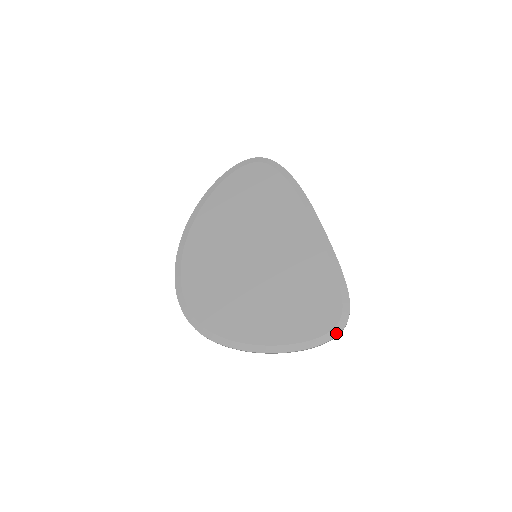
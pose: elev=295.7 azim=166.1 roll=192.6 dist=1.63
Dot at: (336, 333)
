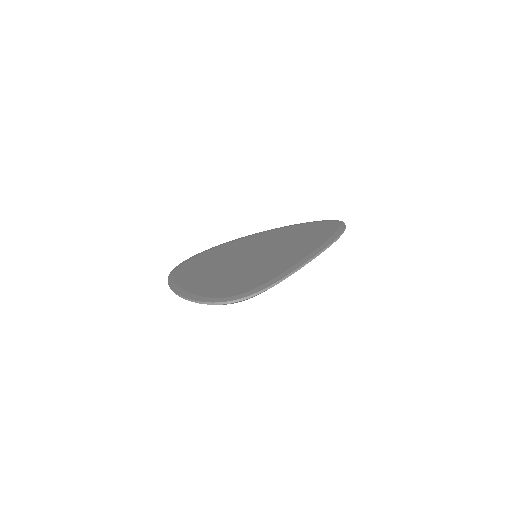
Dot at: (222, 300)
